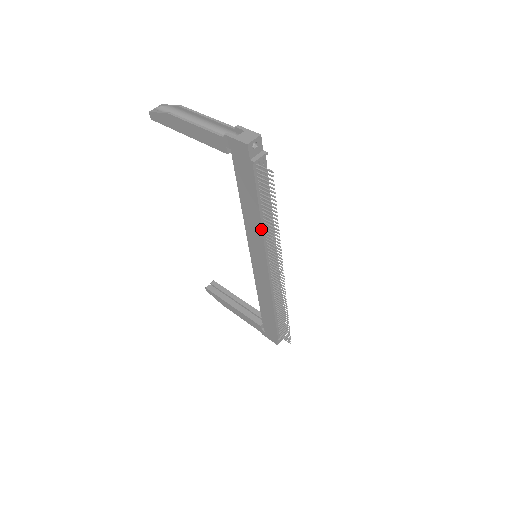
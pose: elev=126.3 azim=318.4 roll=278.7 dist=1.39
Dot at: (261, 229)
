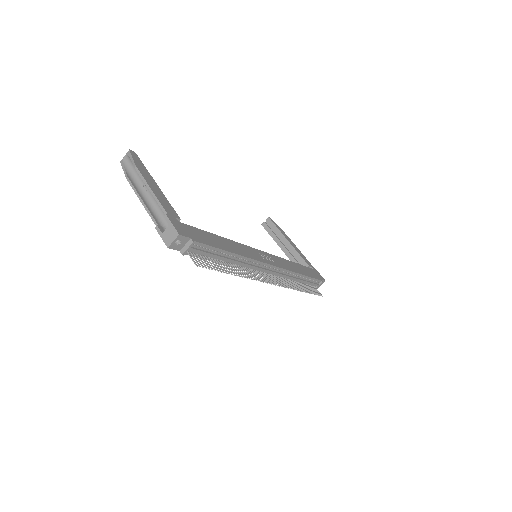
Dot at: occluded
